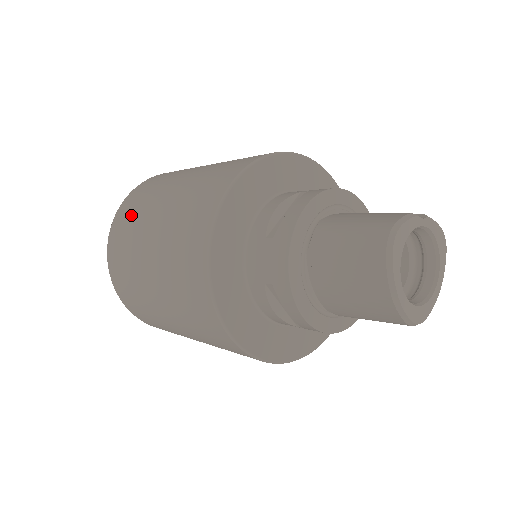
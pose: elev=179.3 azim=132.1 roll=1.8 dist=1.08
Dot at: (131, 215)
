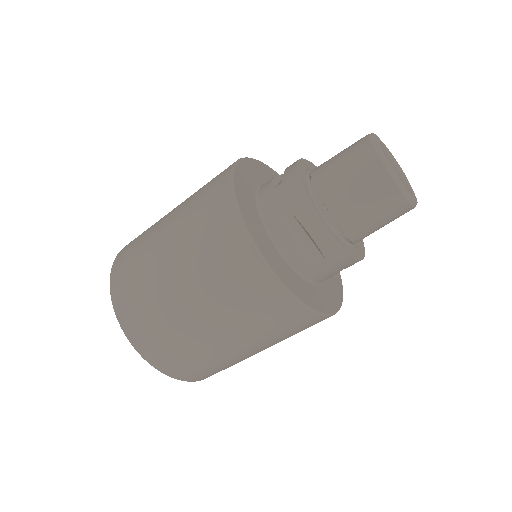
Dot at: (135, 246)
